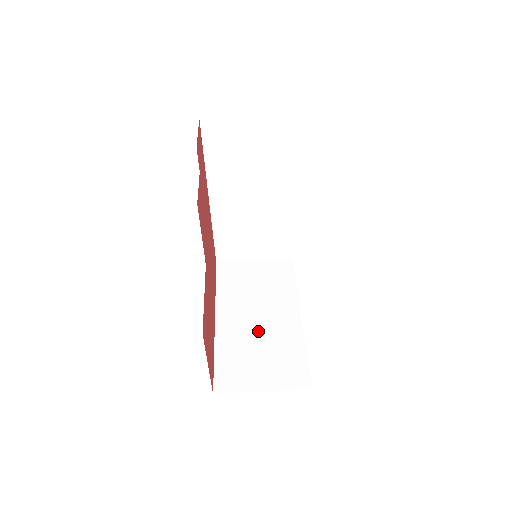
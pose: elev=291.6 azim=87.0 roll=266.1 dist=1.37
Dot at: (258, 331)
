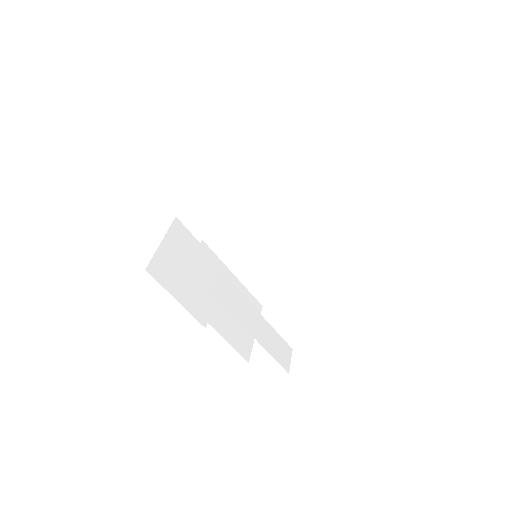
Dot at: (247, 221)
